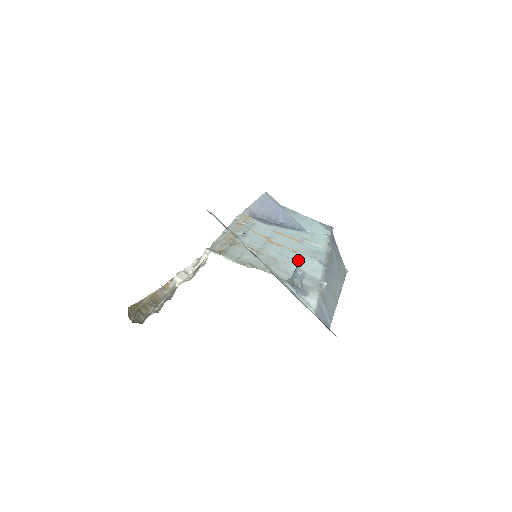
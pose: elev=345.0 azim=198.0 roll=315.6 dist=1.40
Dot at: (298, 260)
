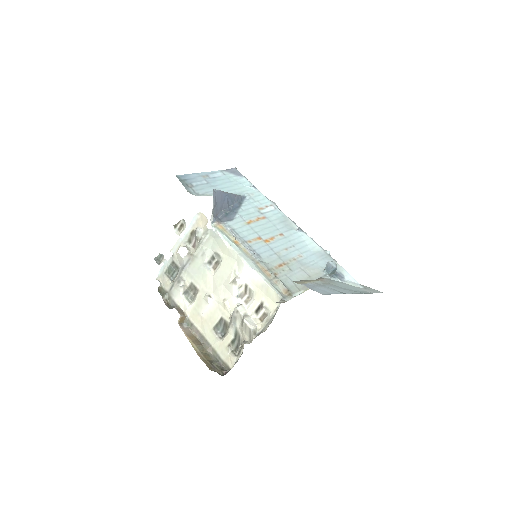
Dot at: (295, 243)
